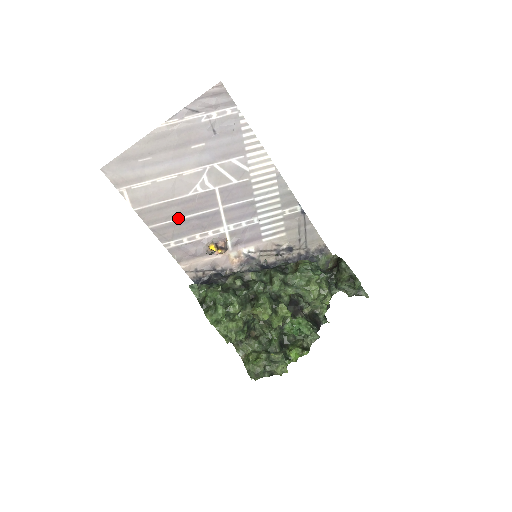
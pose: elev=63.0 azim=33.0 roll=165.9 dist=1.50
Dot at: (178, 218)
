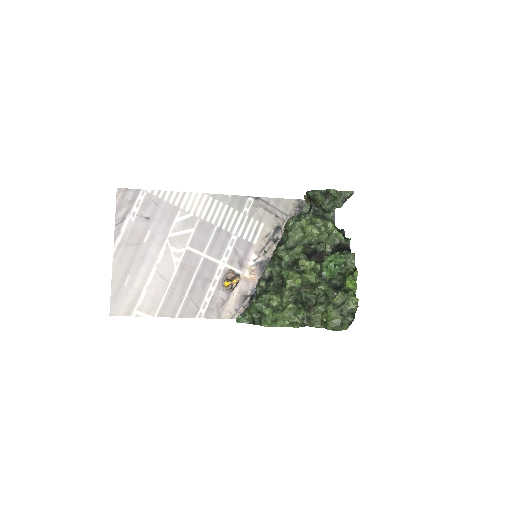
Dot at: (187, 291)
